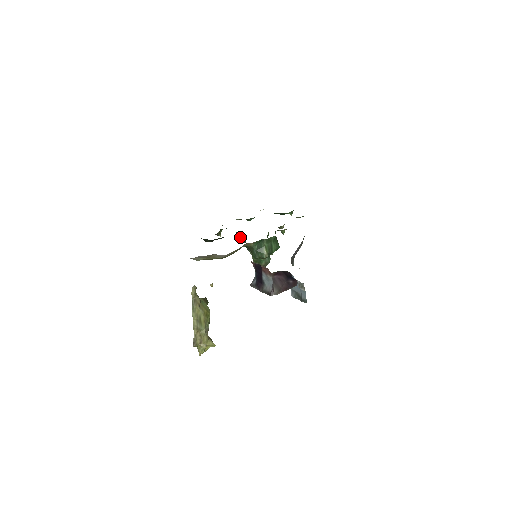
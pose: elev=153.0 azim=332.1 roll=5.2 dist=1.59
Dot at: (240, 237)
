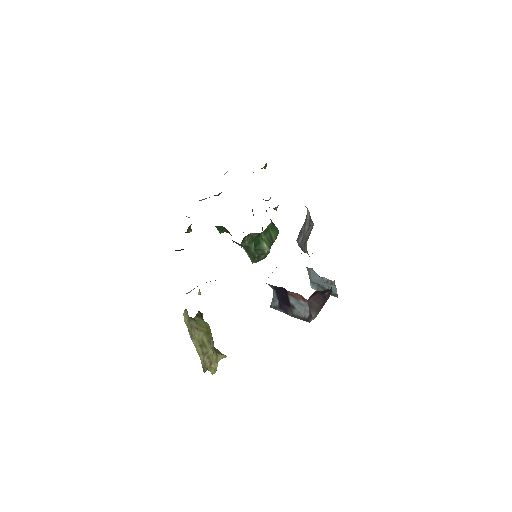
Dot at: (219, 228)
